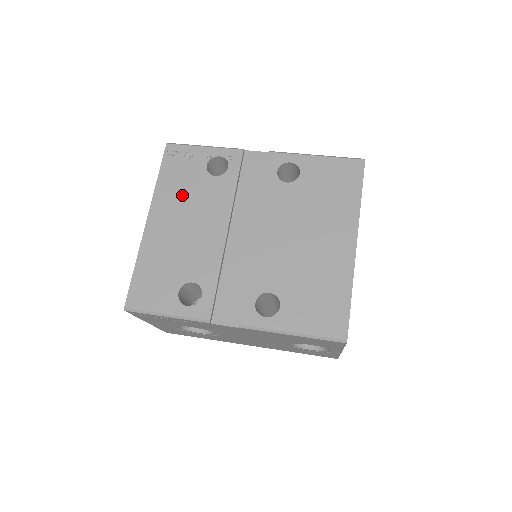
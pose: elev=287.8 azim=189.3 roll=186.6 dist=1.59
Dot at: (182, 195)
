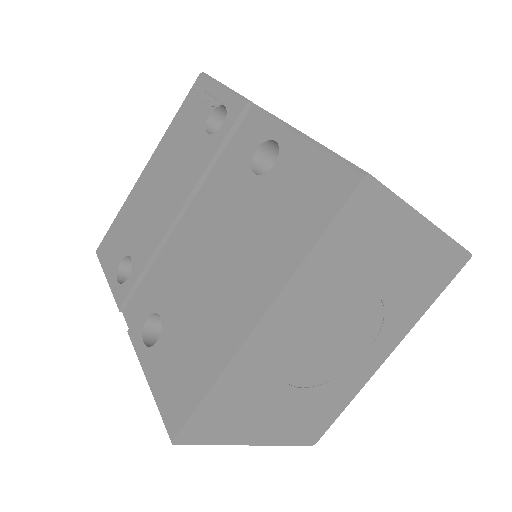
Dot at: (176, 148)
